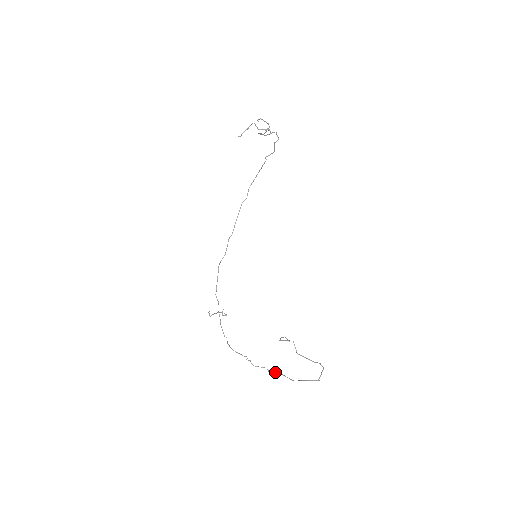
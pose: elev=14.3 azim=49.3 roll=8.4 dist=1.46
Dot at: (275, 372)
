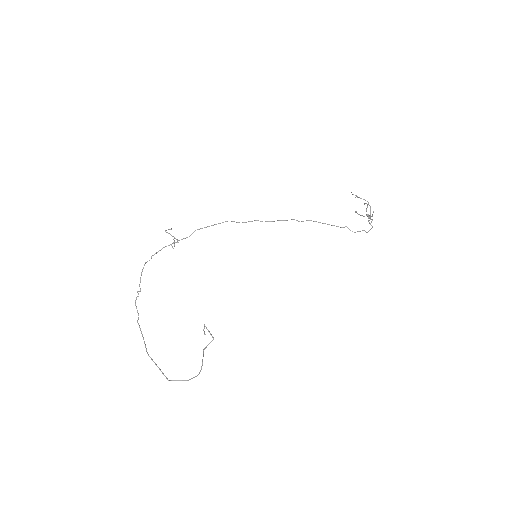
Dot at: occluded
